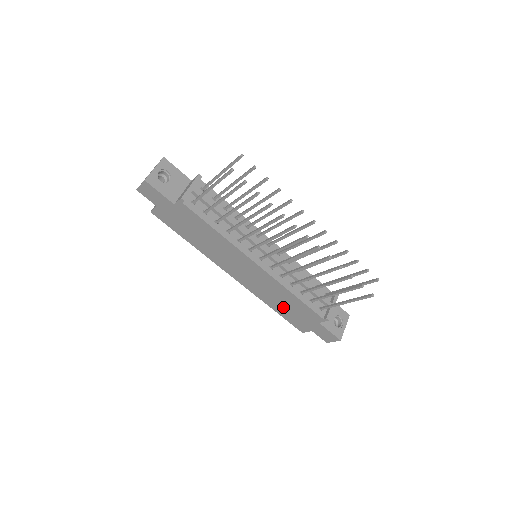
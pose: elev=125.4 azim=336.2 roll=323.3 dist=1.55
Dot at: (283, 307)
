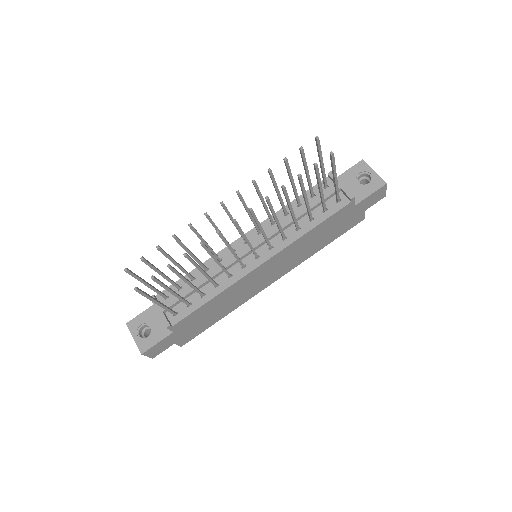
Dot at: (325, 238)
